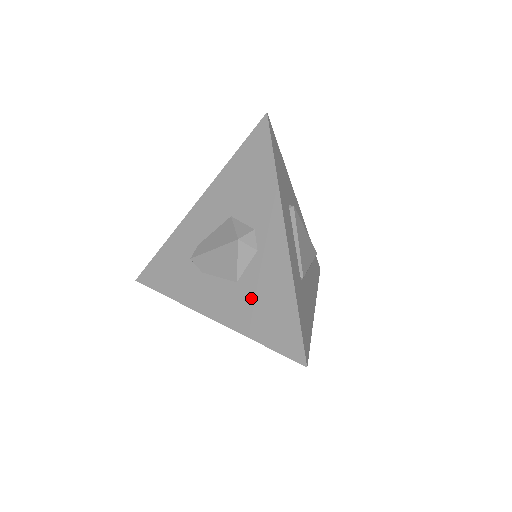
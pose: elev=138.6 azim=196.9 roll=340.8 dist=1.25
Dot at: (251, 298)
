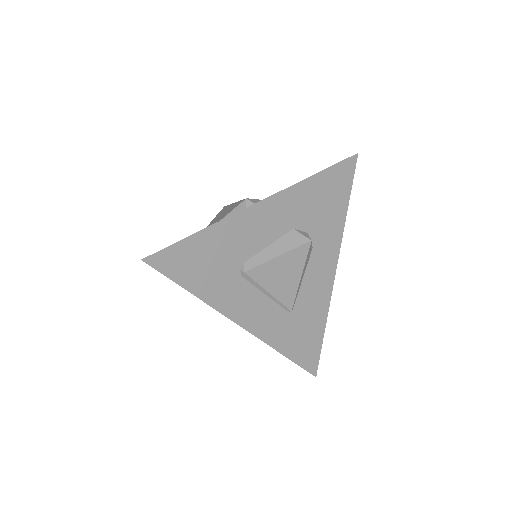
Dot at: occluded
